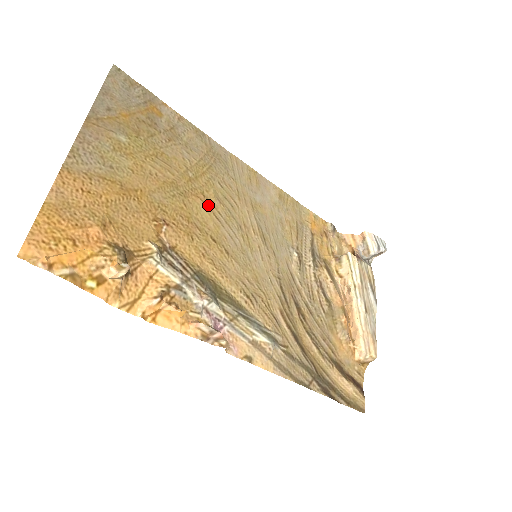
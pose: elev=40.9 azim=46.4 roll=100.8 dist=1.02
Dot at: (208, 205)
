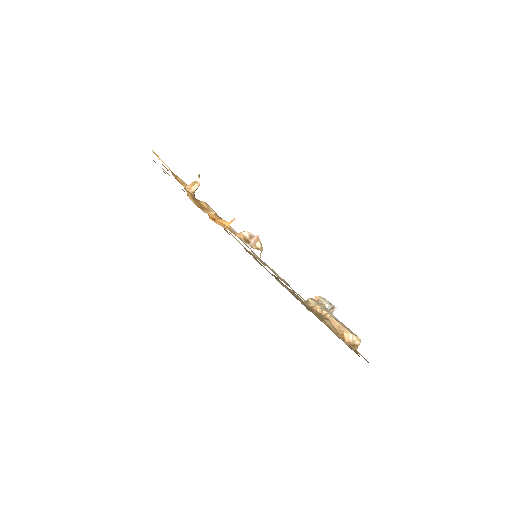
Dot at: occluded
